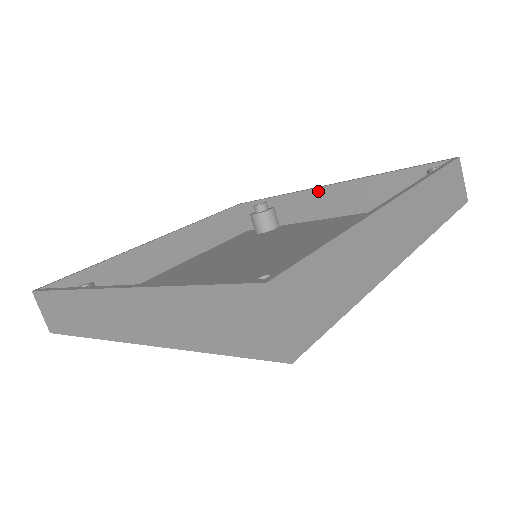
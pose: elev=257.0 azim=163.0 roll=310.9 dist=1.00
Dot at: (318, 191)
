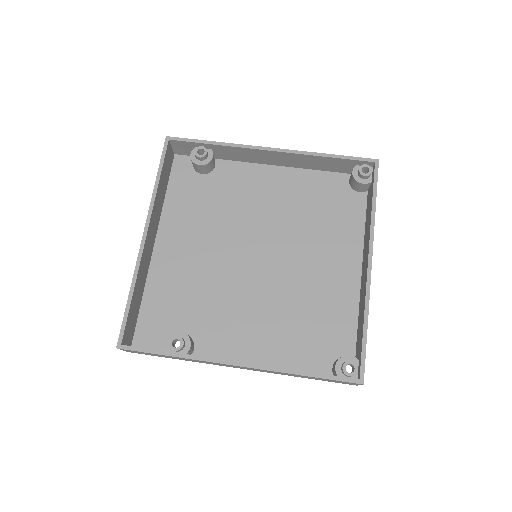
Dot at: (262, 152)
